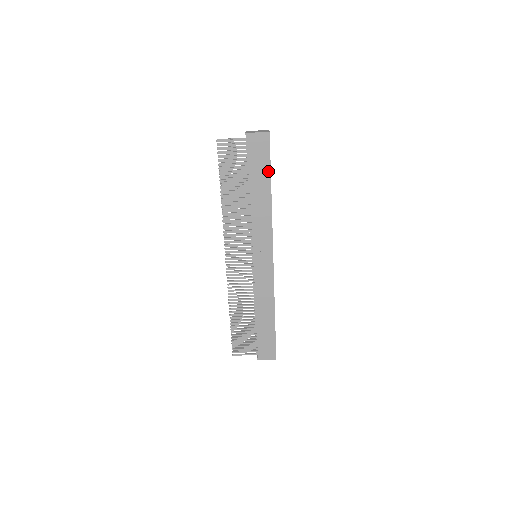
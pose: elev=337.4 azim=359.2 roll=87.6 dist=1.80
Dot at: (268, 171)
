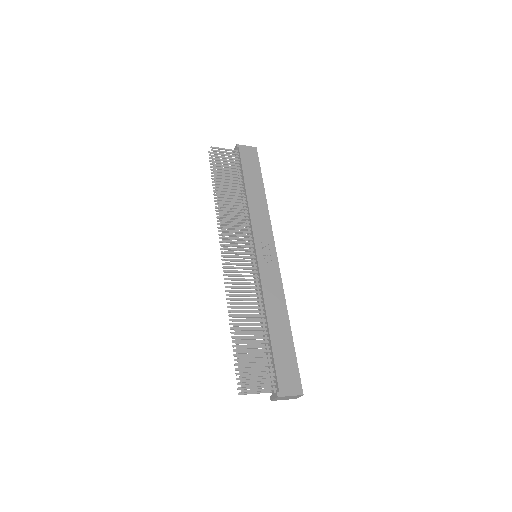
Dot at: (259, 175)
